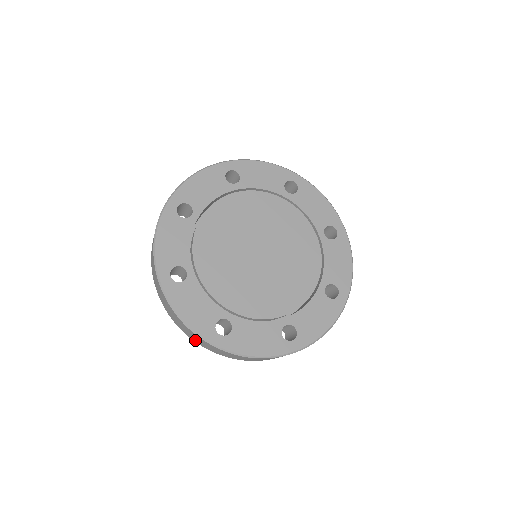
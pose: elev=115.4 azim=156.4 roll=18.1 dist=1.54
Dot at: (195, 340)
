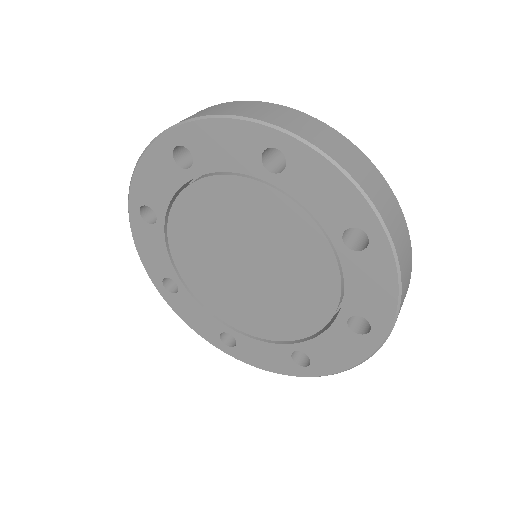
Dot at: occluded
